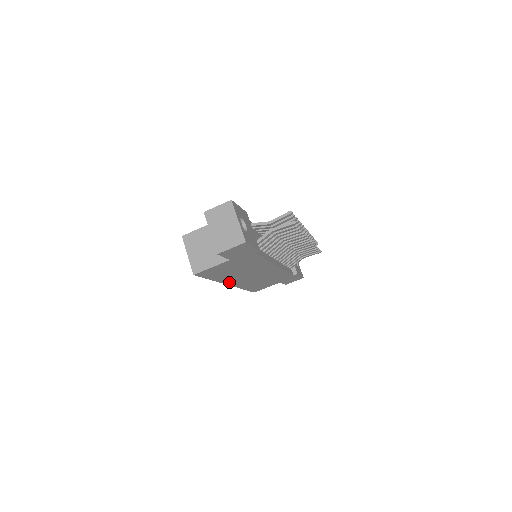
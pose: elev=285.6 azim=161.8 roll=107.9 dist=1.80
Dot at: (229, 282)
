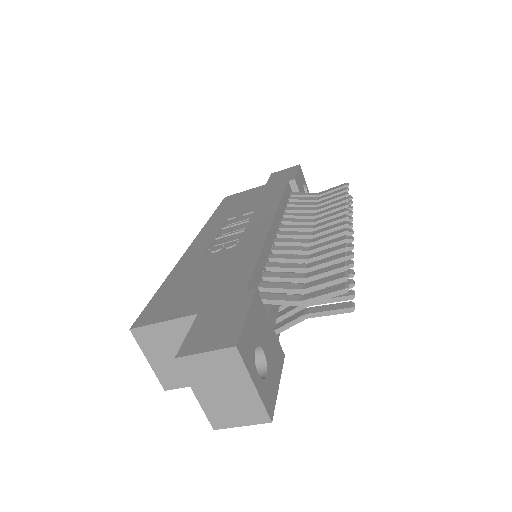
Dot at: occluded
